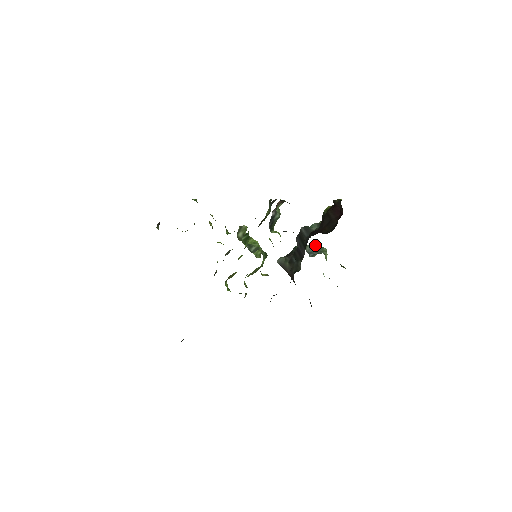
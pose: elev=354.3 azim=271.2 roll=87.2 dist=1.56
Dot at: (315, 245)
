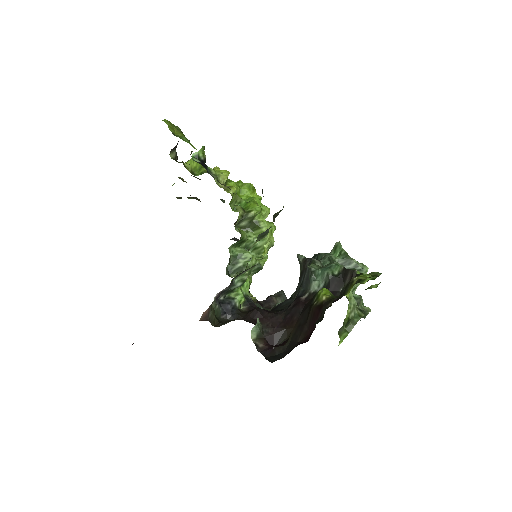
Dot at: (350, 263)
